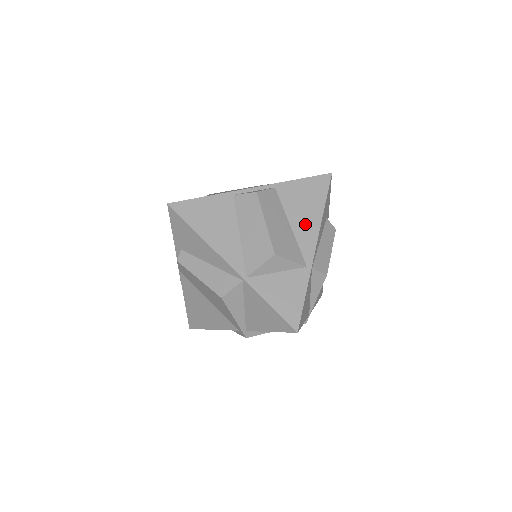
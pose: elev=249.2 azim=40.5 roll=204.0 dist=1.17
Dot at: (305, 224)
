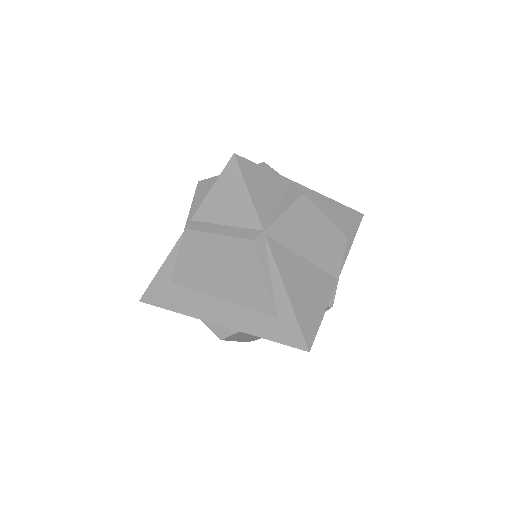
Dot at: occluded
